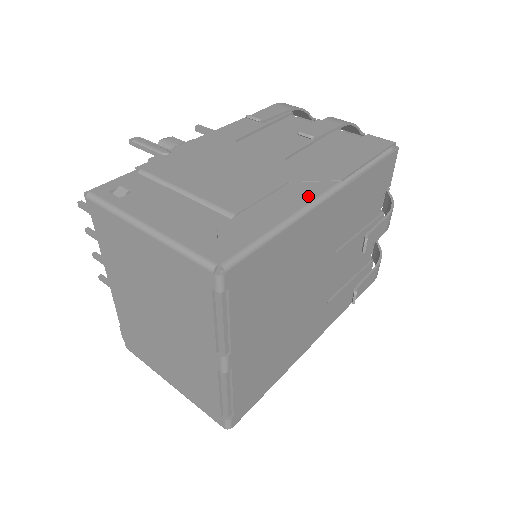
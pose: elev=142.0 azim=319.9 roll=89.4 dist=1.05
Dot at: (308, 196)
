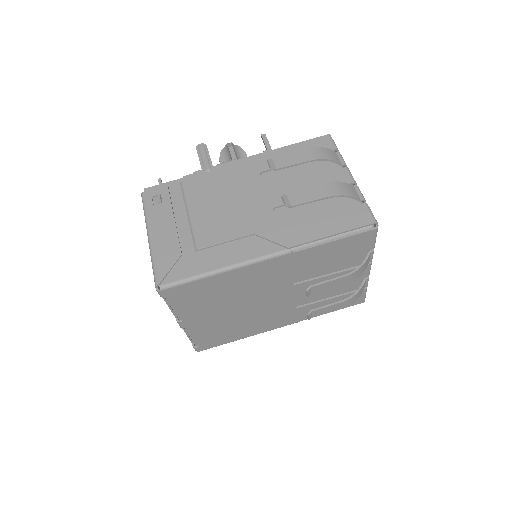
Dot at: (252, 254)
